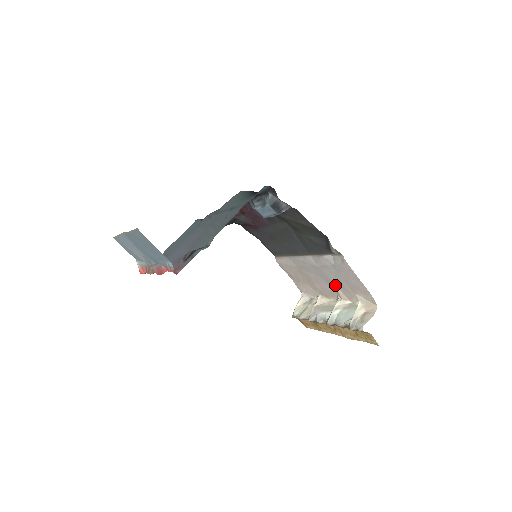
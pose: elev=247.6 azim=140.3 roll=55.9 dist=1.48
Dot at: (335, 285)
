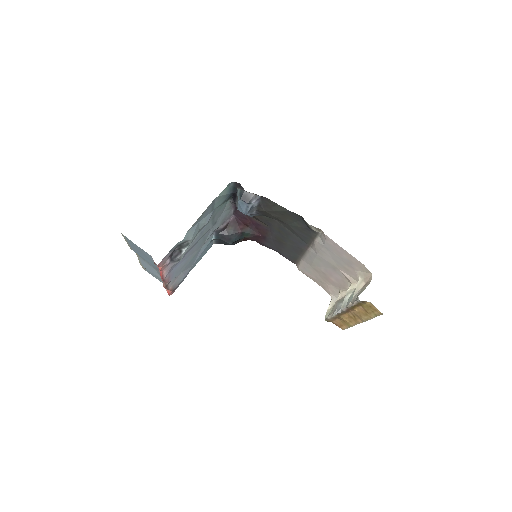
Dot at: (340, 270)
